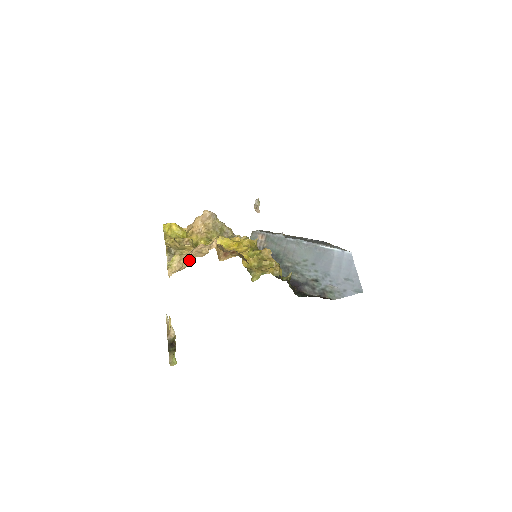
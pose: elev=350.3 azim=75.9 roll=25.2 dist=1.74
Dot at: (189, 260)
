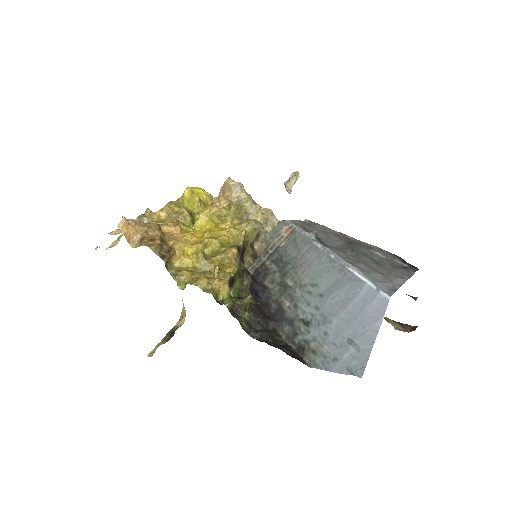
Dot at: occluded
